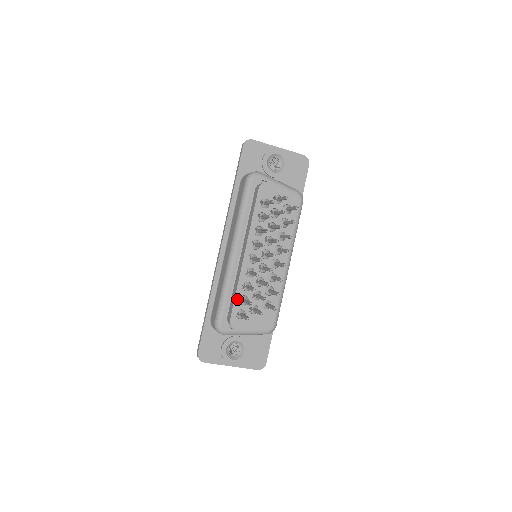
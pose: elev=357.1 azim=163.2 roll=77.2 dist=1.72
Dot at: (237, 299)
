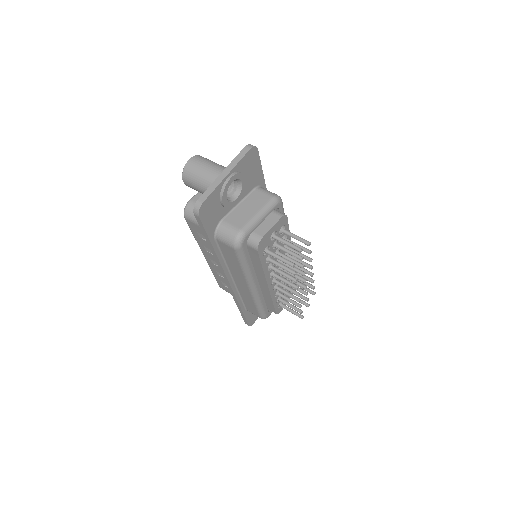
Dot at: (275, 304)
